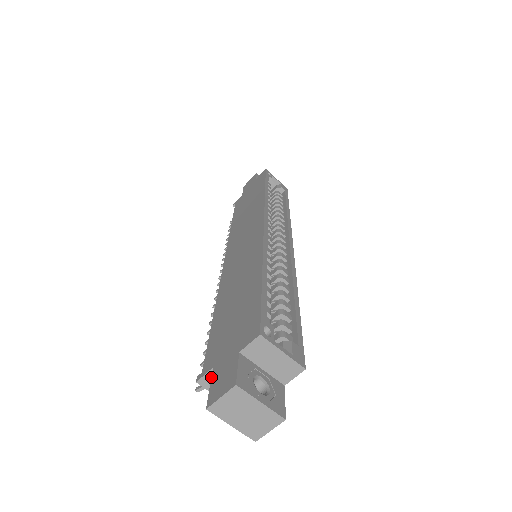
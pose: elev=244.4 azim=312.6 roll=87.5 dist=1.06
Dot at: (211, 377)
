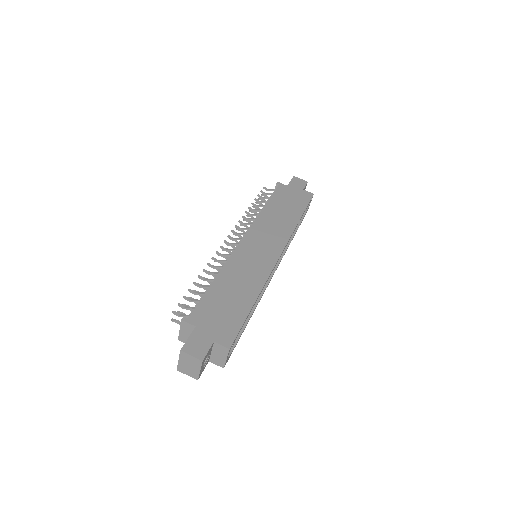
Dot at: (192, 332)
